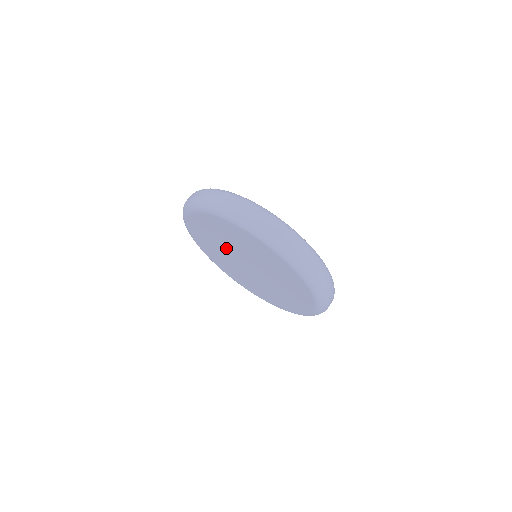
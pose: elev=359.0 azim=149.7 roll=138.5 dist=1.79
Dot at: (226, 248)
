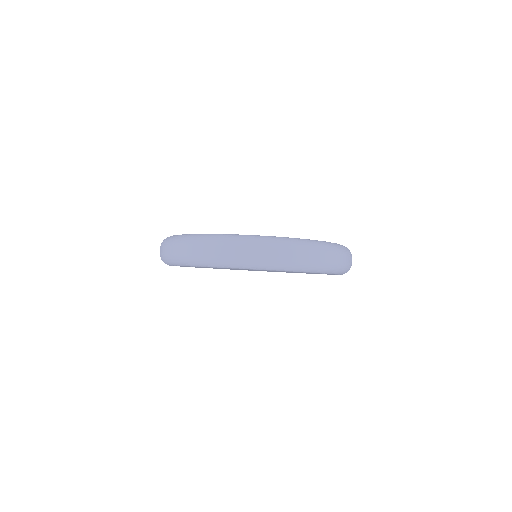
Dot at: occluded
